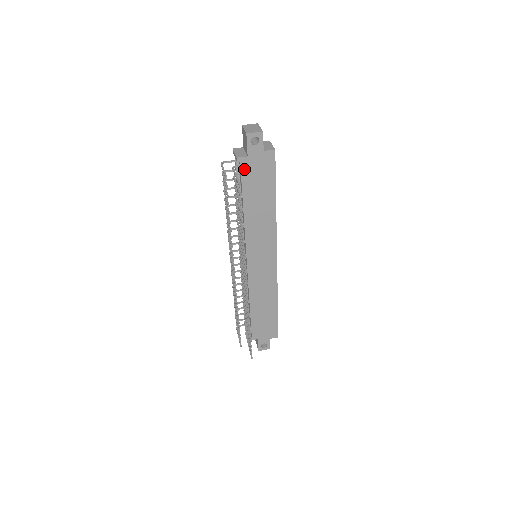
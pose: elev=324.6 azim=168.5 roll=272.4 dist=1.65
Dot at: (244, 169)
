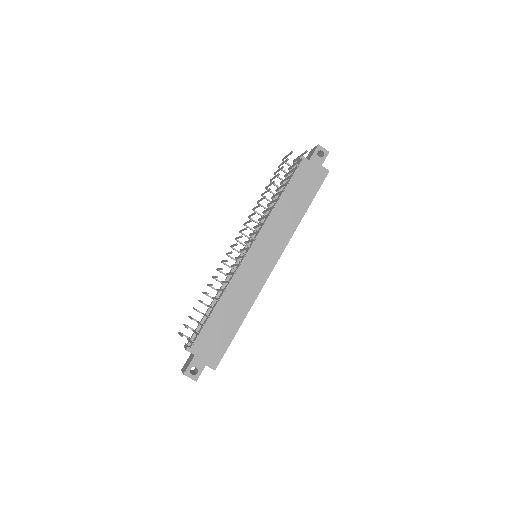
Dot at: (301, 167)
